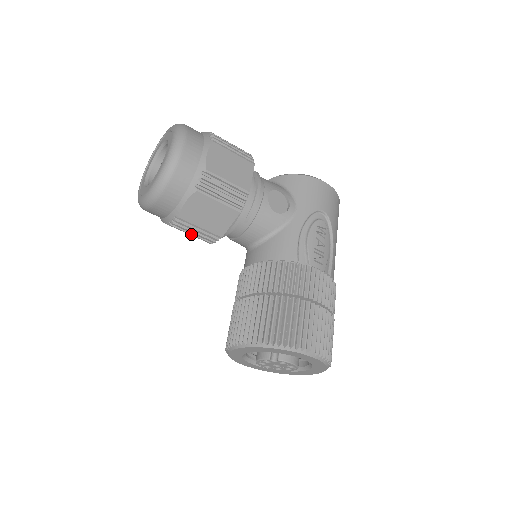
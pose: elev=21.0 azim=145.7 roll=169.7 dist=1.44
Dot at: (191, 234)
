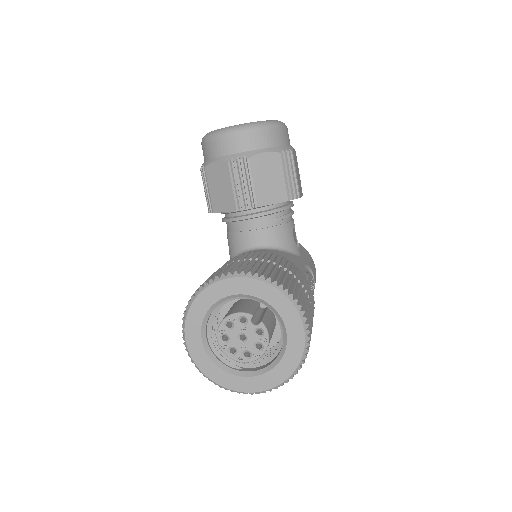
Dot at: (234, 185)
